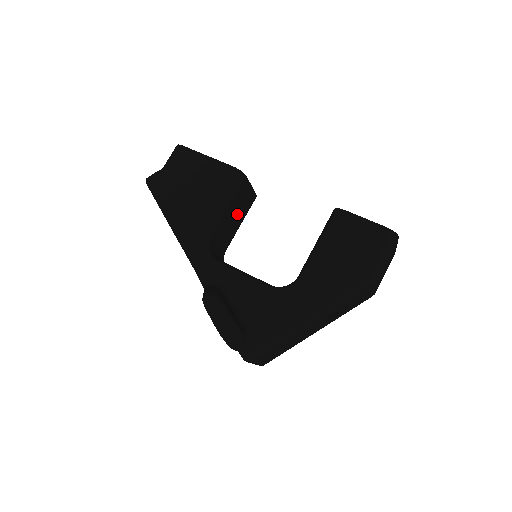
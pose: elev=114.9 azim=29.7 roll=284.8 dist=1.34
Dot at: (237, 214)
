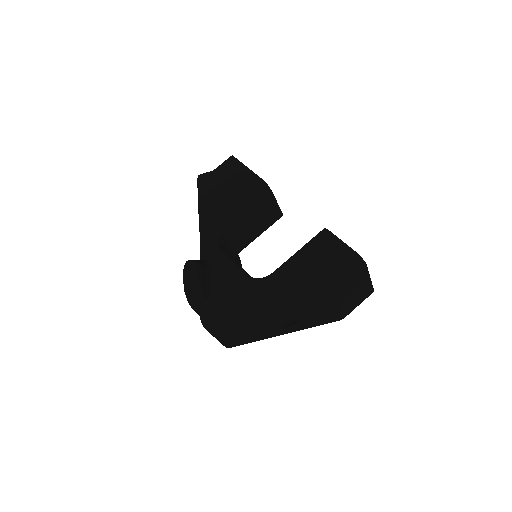
Dot at: (257, 221)
